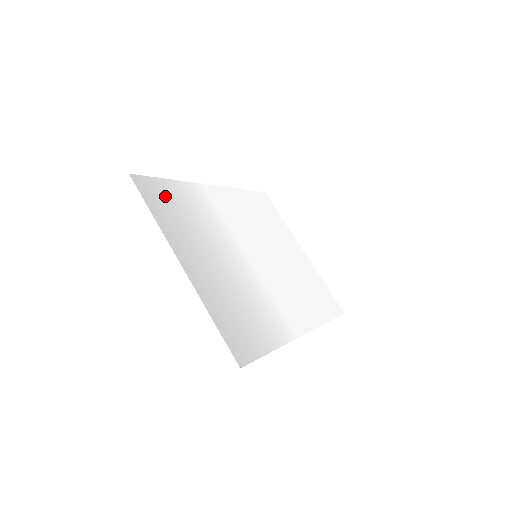
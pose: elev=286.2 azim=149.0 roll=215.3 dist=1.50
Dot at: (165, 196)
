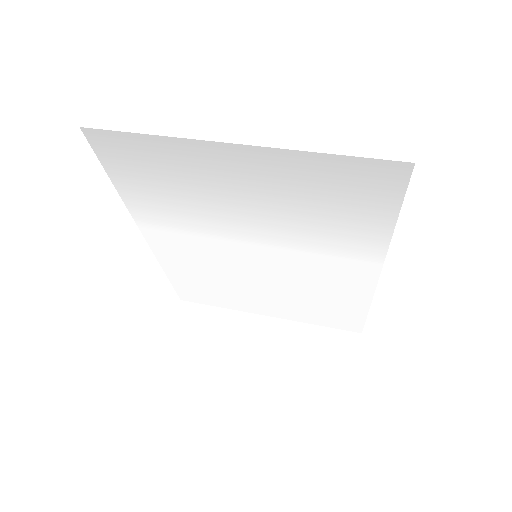
Dot at: (132, 167)
